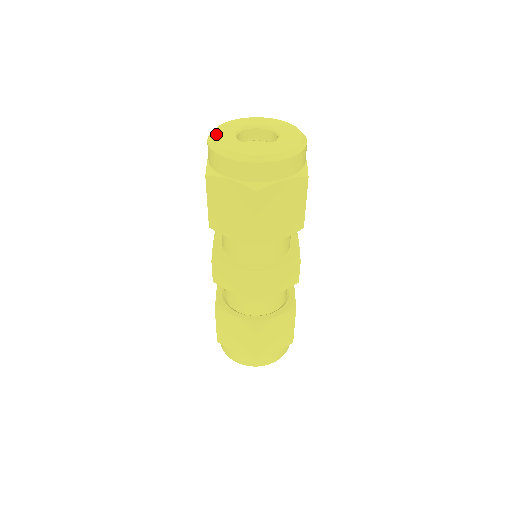
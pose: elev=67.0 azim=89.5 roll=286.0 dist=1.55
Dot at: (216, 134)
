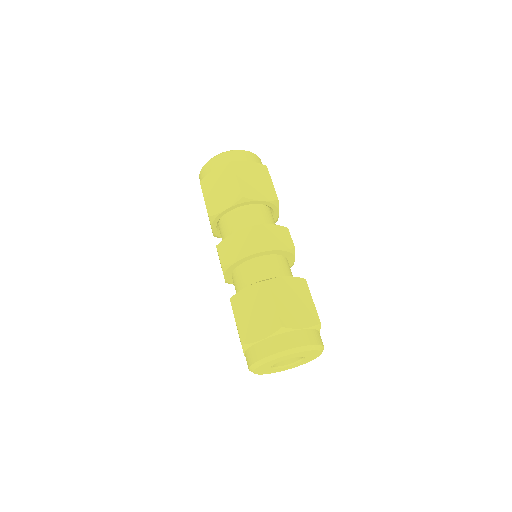
Dot at: occluded
